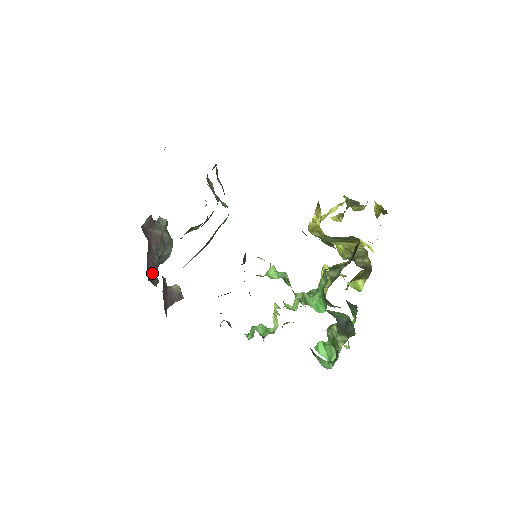
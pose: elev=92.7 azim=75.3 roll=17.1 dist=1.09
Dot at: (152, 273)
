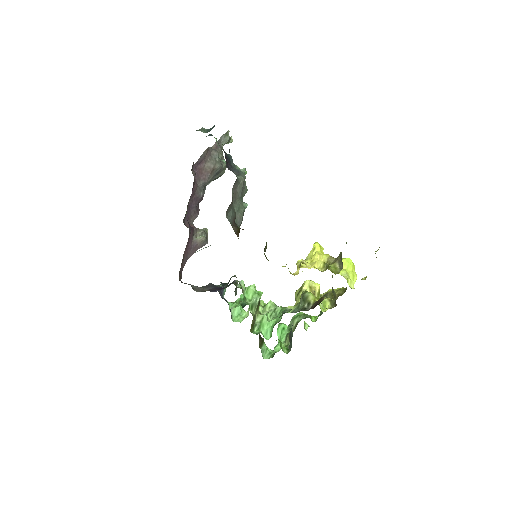
Dot at: (193, 210)
